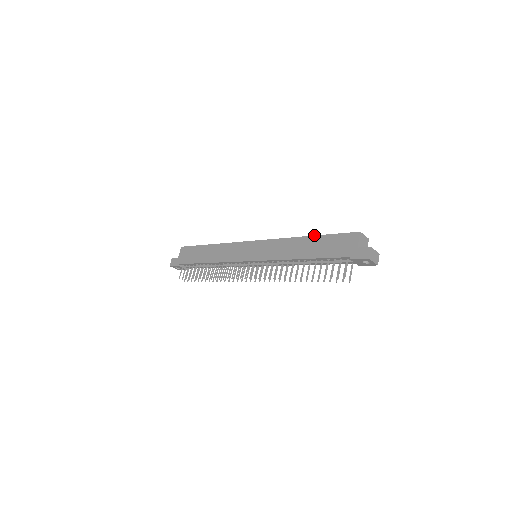
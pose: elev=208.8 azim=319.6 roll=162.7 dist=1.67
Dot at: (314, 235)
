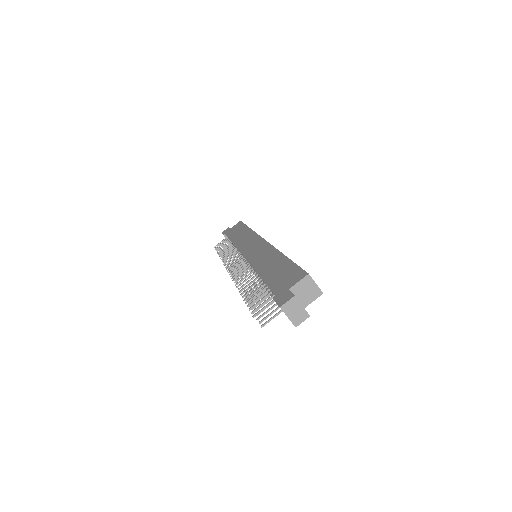
Dot at: occluded
